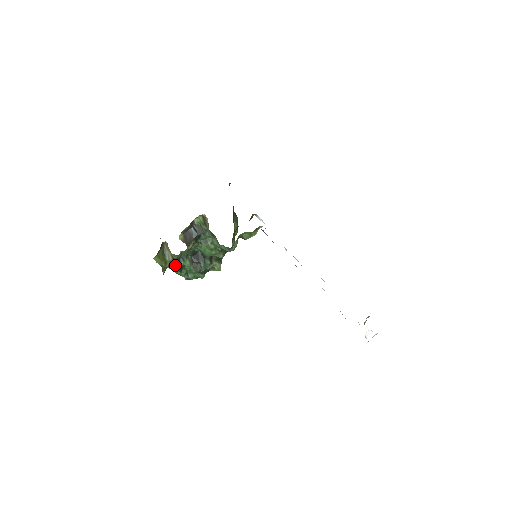
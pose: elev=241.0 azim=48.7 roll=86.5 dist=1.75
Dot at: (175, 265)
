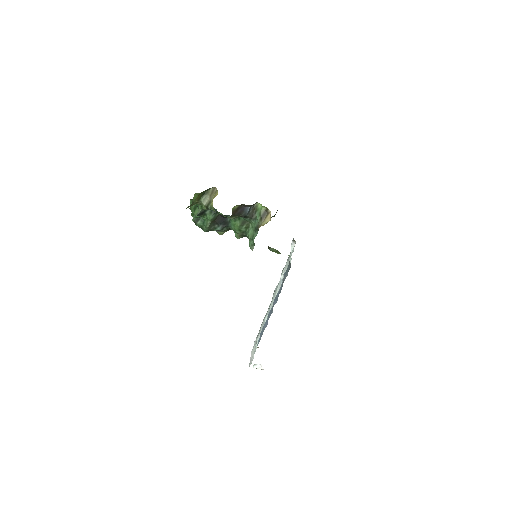
Dot at: (201, 208)
